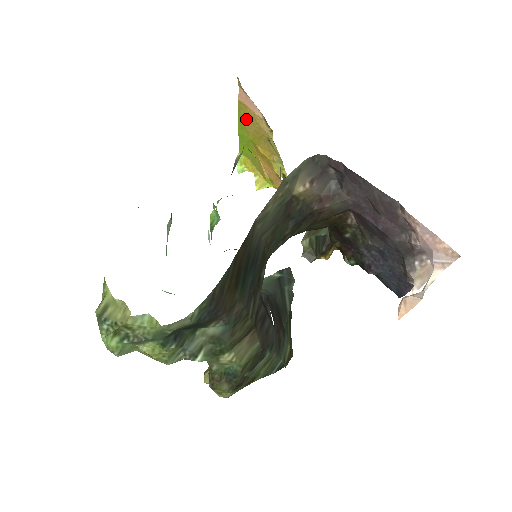
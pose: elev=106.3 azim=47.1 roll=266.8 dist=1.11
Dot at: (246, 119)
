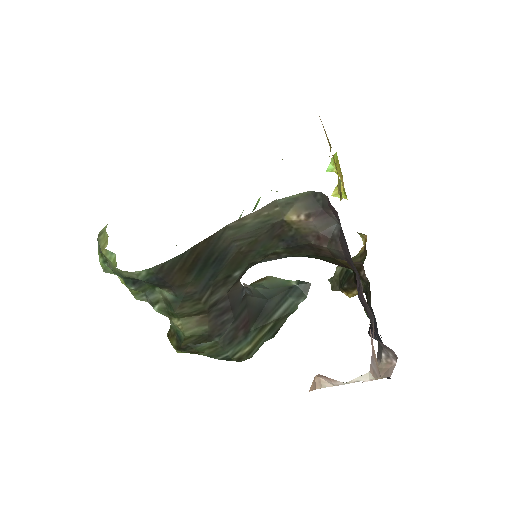
Dot at: occluded
